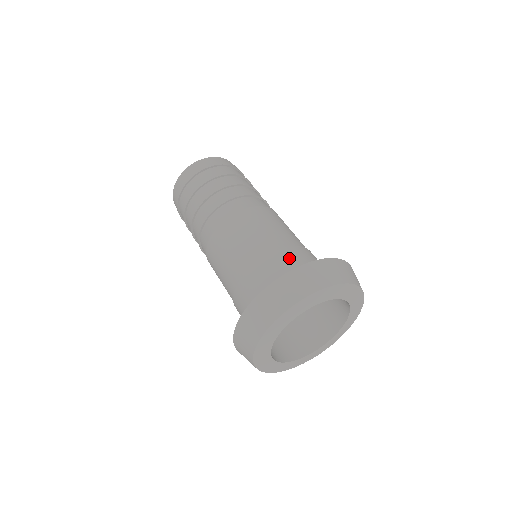
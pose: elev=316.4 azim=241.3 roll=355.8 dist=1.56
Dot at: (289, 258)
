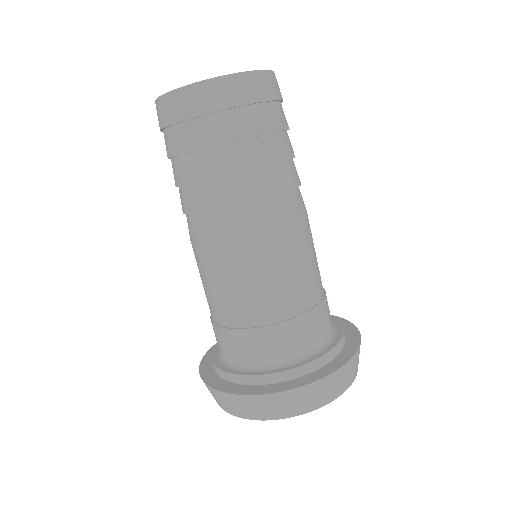
Dot at: (289, 339)
